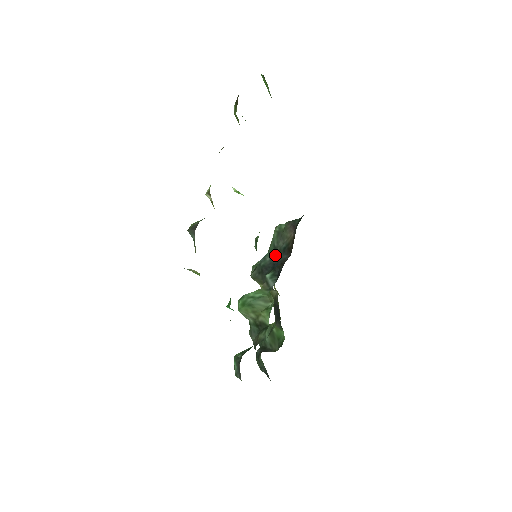
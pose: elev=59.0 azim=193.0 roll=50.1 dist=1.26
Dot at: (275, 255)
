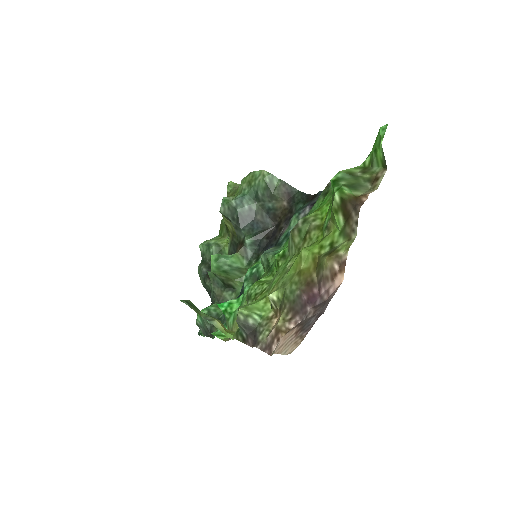
Dot at: (256, 207)
